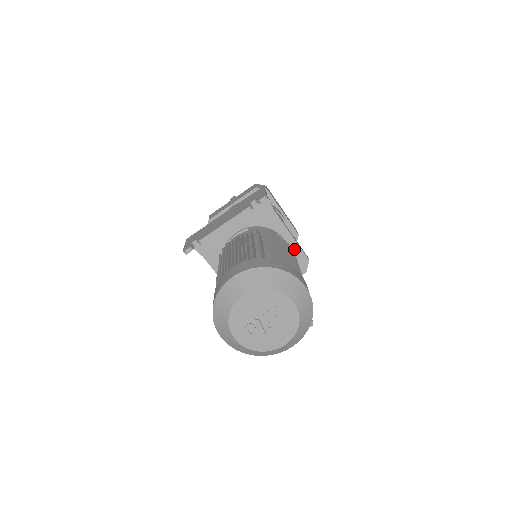
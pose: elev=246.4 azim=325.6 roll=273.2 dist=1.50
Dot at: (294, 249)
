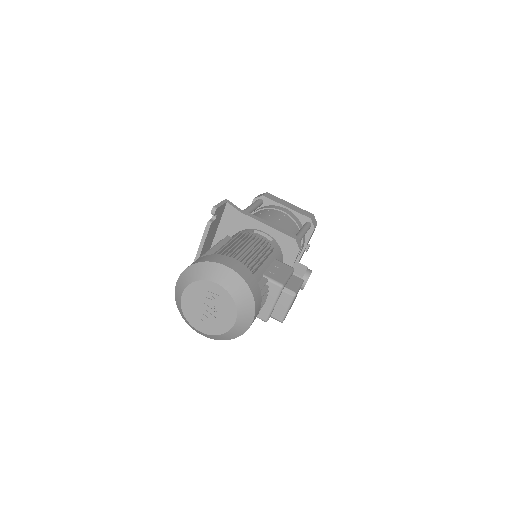
Dot at: (277, 236)
